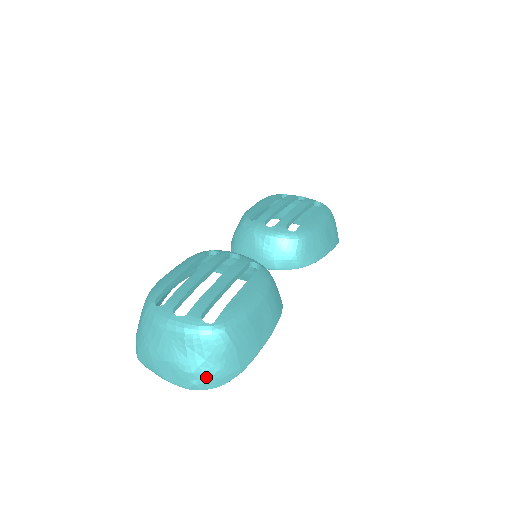
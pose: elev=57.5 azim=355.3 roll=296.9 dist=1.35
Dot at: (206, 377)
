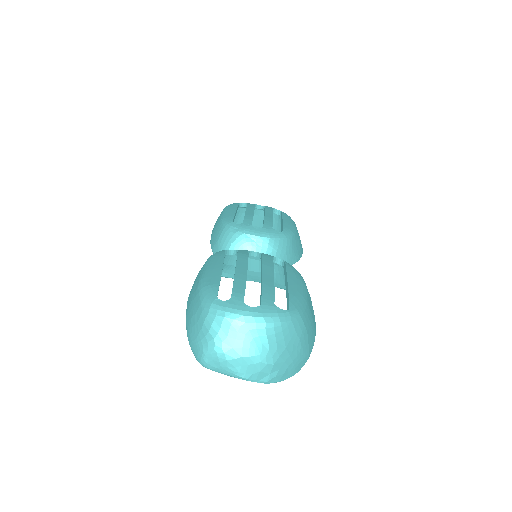
Dot at: (285, 366)
